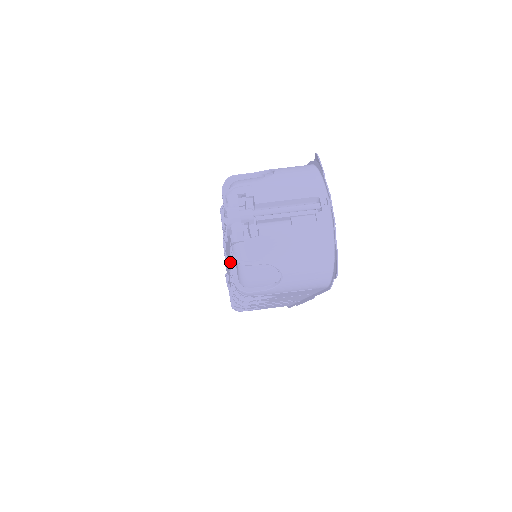
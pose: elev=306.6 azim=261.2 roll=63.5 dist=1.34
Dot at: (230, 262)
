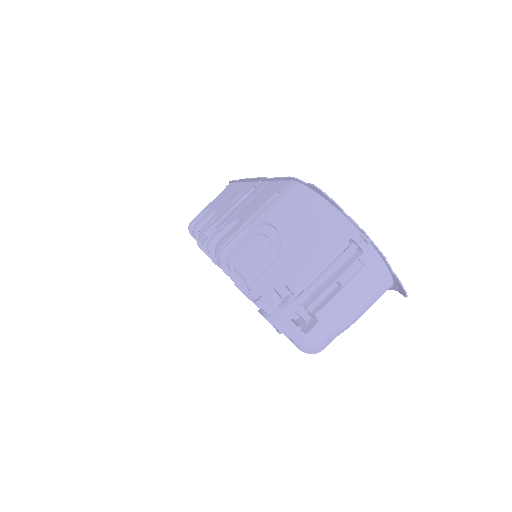
Dot at: occluded
